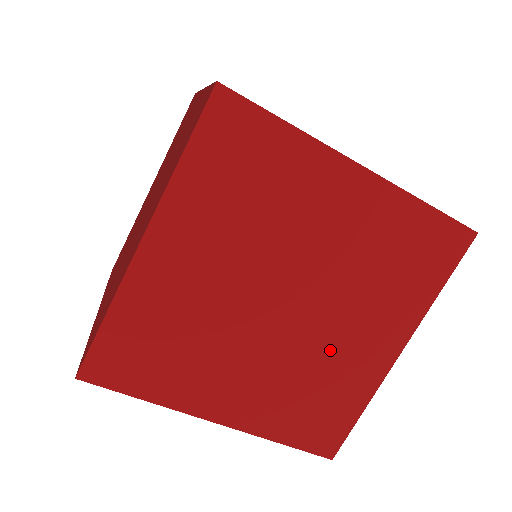
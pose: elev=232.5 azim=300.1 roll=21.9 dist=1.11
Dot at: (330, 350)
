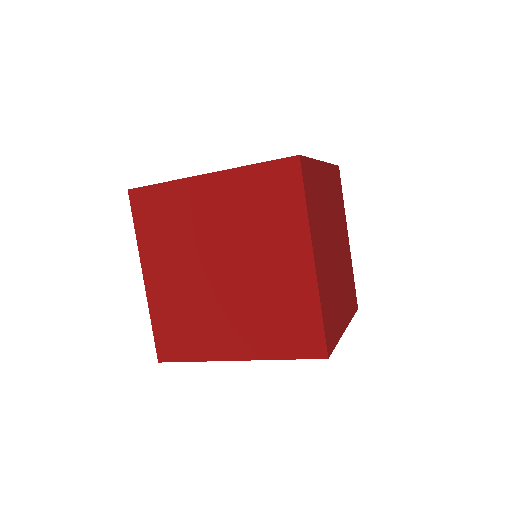
Dot at: (337, 290)
